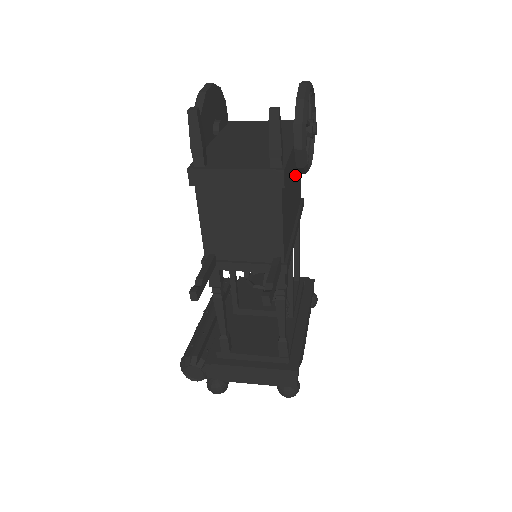
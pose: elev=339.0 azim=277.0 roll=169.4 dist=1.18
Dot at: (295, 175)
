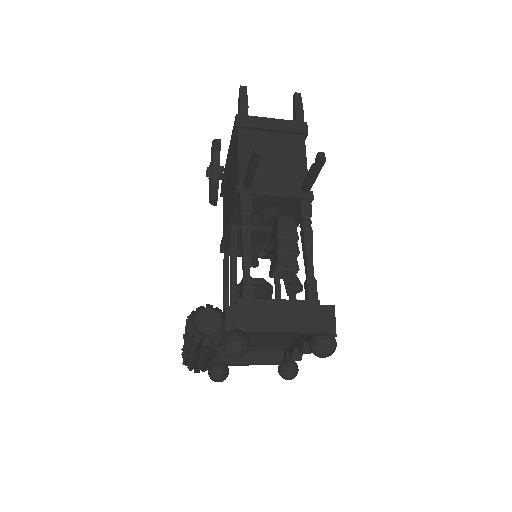
Dot at: occluded
